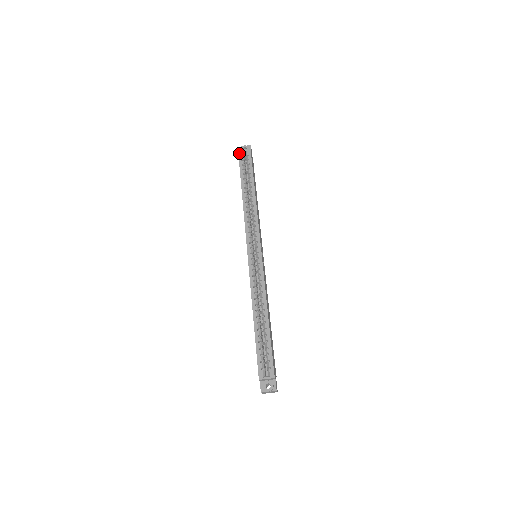
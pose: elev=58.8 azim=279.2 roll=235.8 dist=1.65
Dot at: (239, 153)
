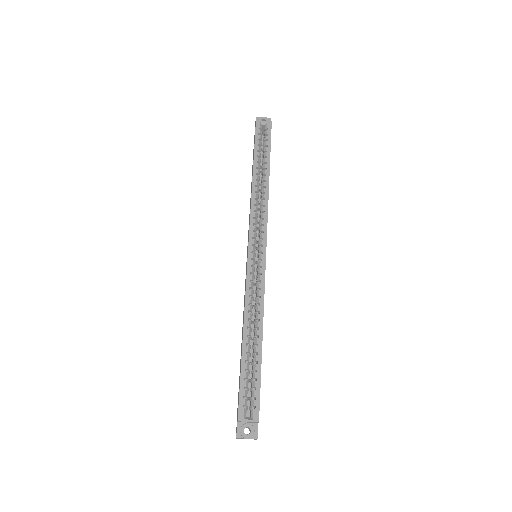
Dot at: (257, 124)
